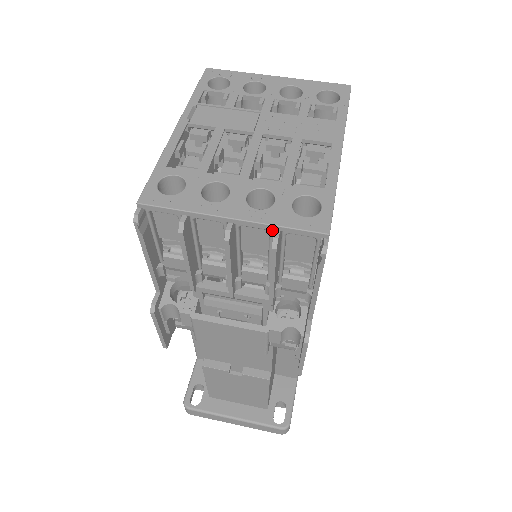
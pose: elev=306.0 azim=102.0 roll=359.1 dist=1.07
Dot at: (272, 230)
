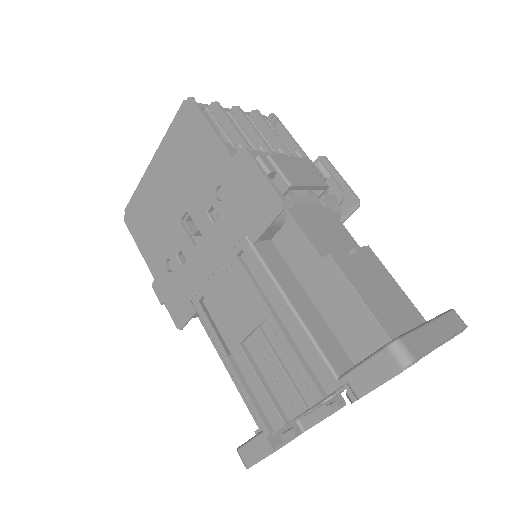
Dot at: (248, 115)
